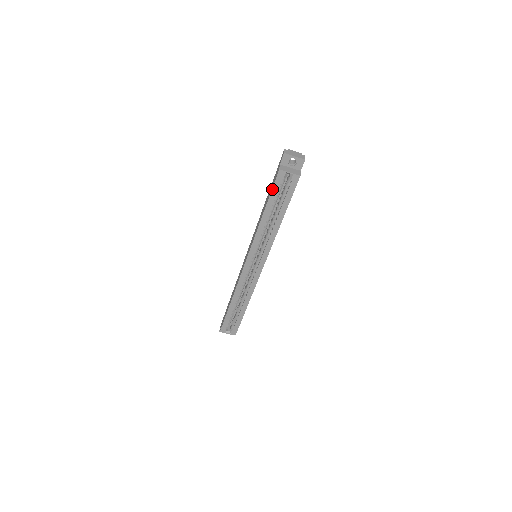
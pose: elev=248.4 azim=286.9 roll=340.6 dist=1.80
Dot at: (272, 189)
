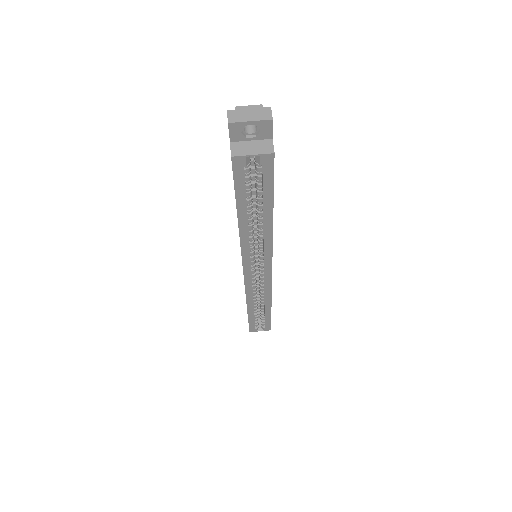
Dot at: (234, 186)
